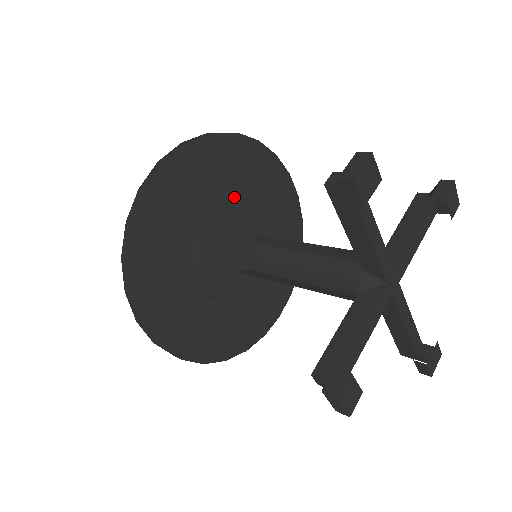
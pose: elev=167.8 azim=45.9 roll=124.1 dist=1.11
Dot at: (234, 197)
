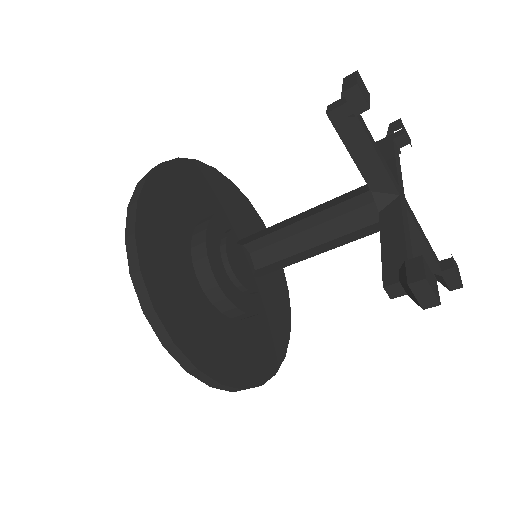
Dot at: occluded
